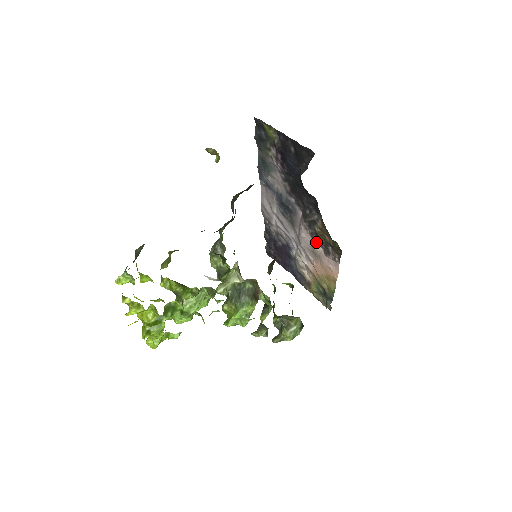
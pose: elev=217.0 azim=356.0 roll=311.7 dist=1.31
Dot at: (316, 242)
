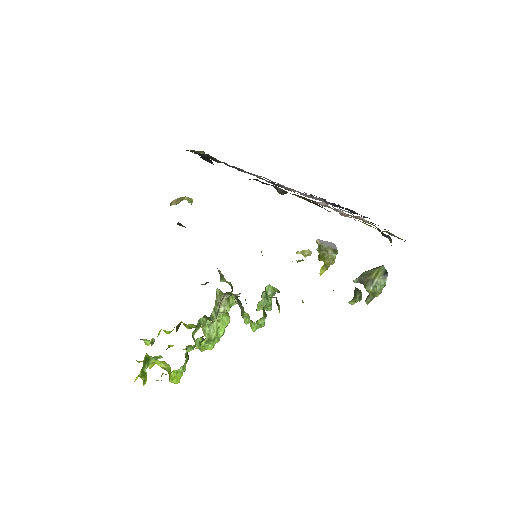
Dot at: occluded
